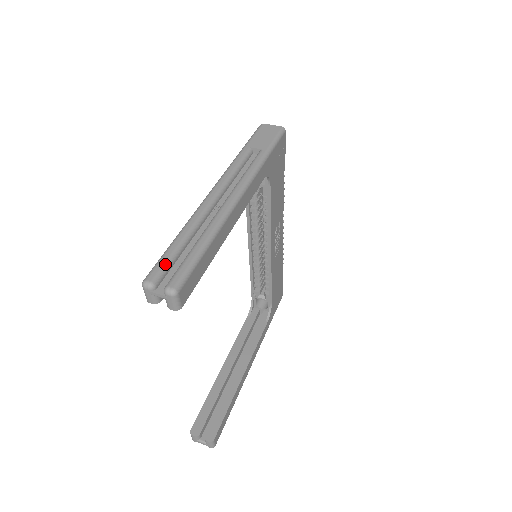
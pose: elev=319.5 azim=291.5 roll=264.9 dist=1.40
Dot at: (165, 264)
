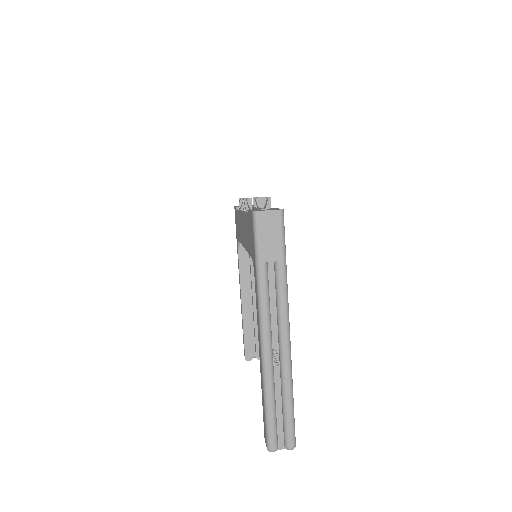
Dot at: (275, 432)
